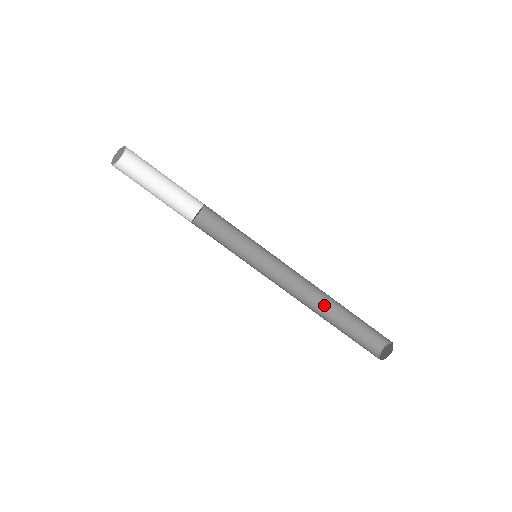
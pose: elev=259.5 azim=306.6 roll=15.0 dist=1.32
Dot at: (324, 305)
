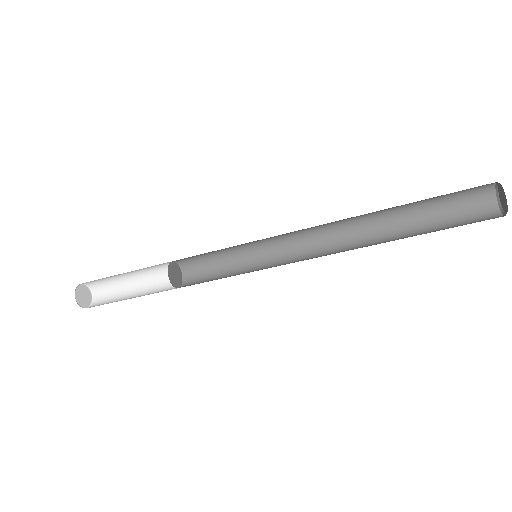
Dot at: (373, 216)
